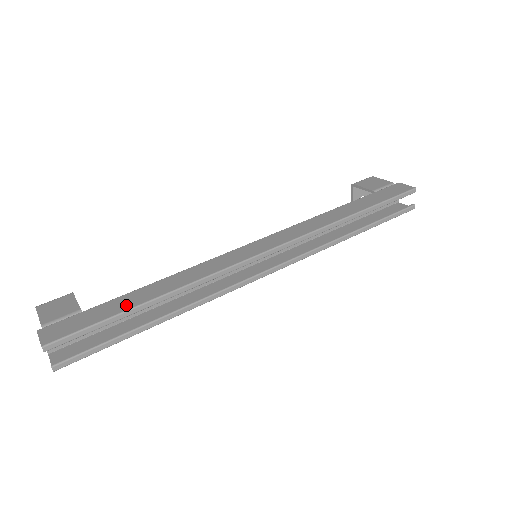
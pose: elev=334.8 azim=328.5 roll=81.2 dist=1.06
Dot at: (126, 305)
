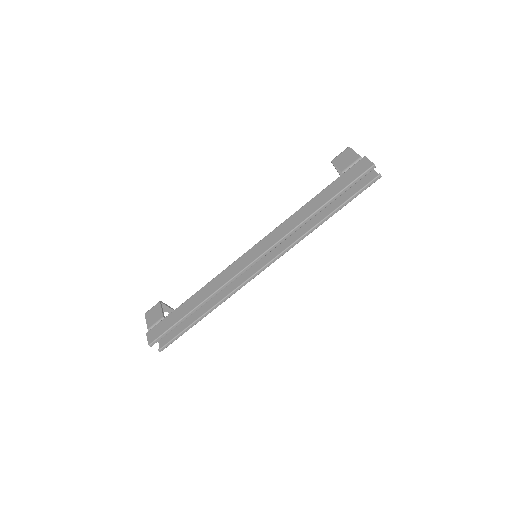
Dot at: (182, 313)
